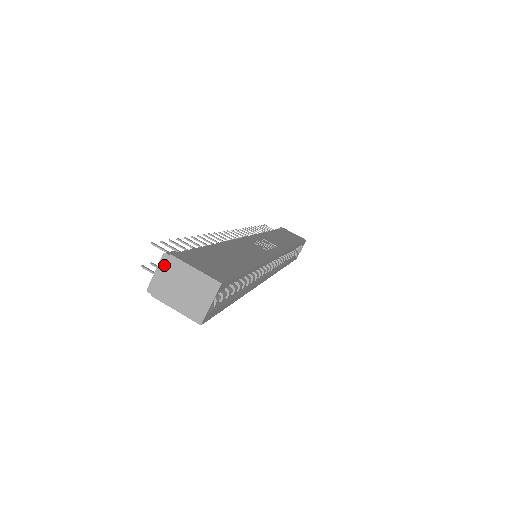
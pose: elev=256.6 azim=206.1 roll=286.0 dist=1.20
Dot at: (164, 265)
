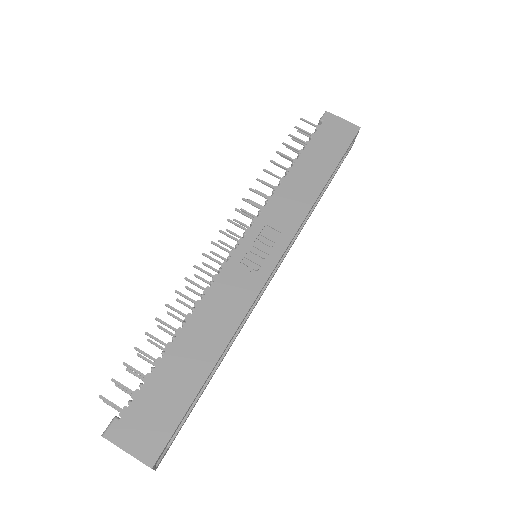
Dot at: occluded
